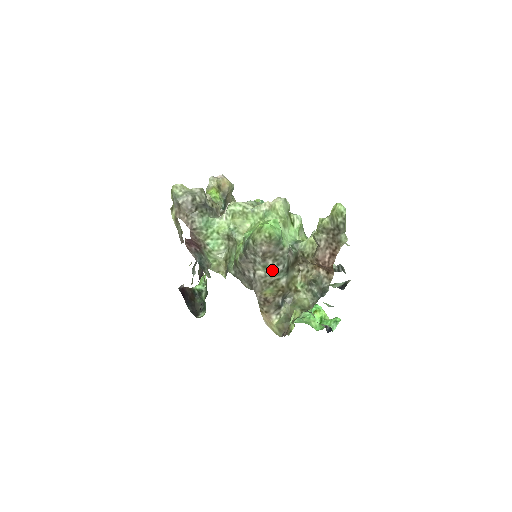
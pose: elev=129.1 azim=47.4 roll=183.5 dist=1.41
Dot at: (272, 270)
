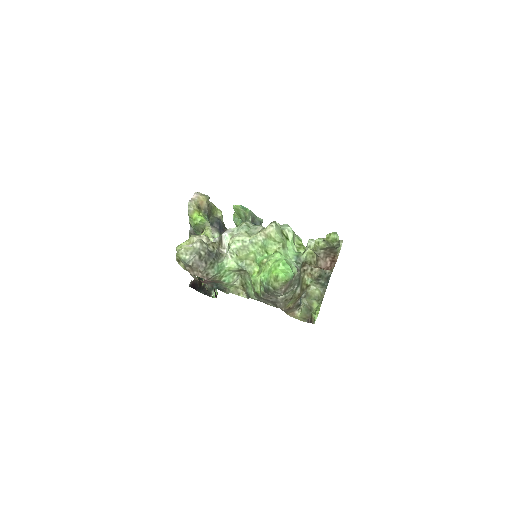
Dot at: (290, 291)
